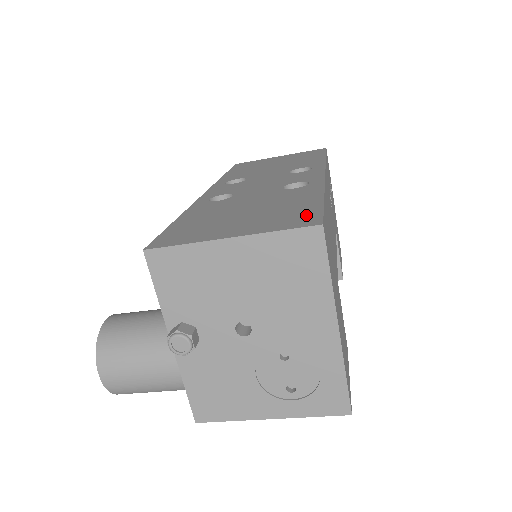
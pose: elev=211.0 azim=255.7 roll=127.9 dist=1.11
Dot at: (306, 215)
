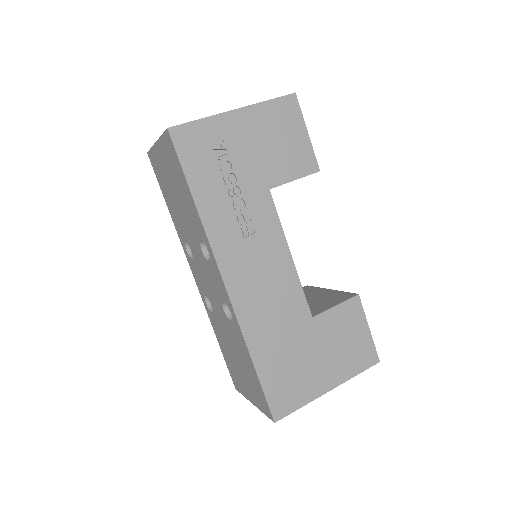
Dot at: (262, 399)
